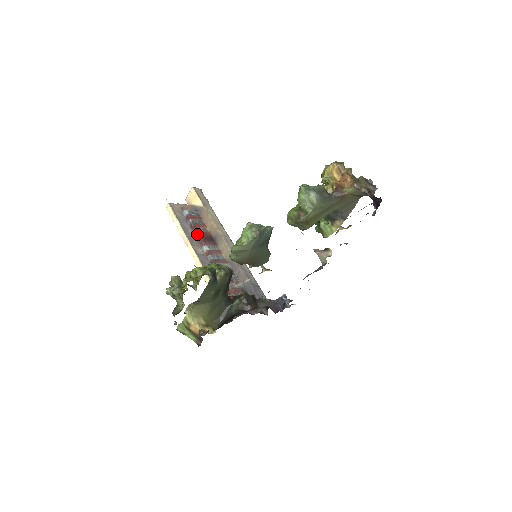
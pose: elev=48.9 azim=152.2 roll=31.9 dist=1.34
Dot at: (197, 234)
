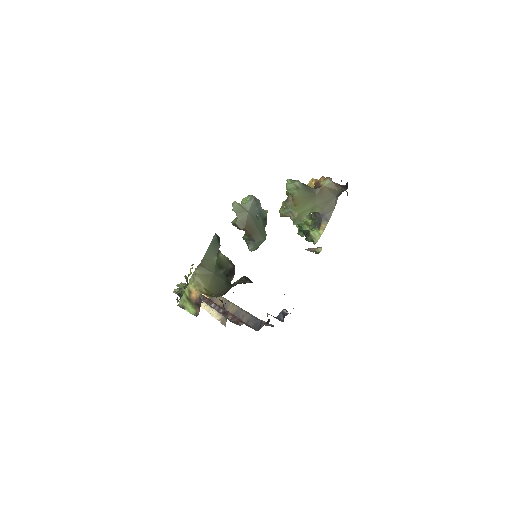
Dot at: (208, 300)
